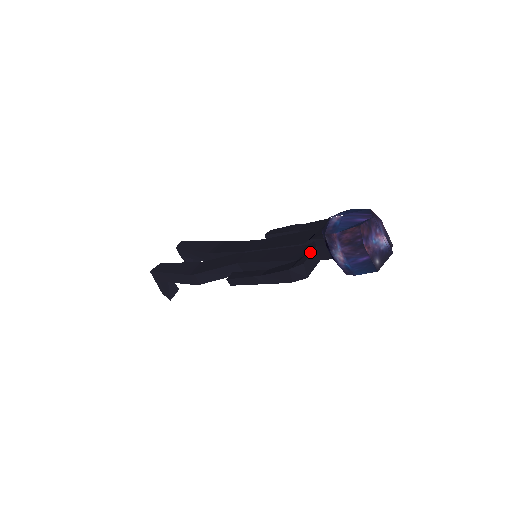
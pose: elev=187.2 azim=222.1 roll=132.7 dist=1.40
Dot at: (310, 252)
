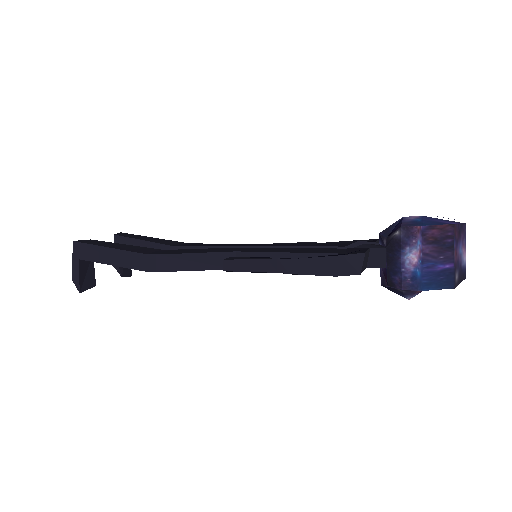
Dot at: (365, 249)
